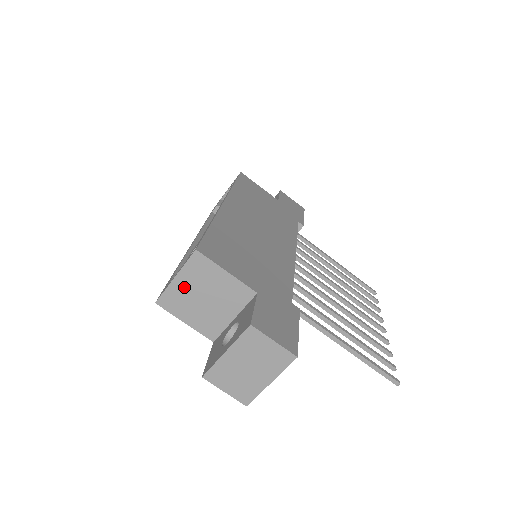
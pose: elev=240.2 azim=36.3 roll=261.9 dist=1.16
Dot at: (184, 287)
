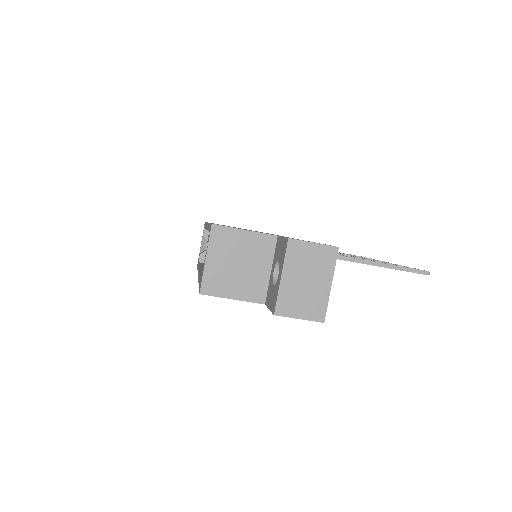
Dot at: (217, 264)
